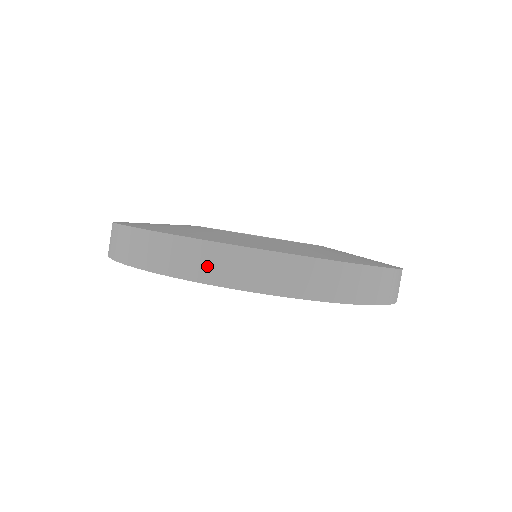
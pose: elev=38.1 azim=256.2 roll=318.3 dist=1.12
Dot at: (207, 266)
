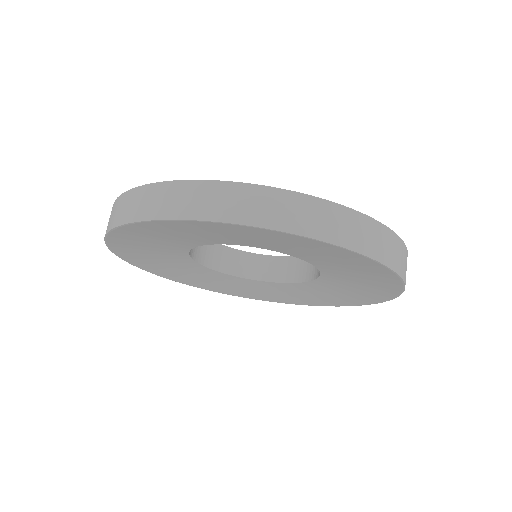
Dot at: (304, 218)
